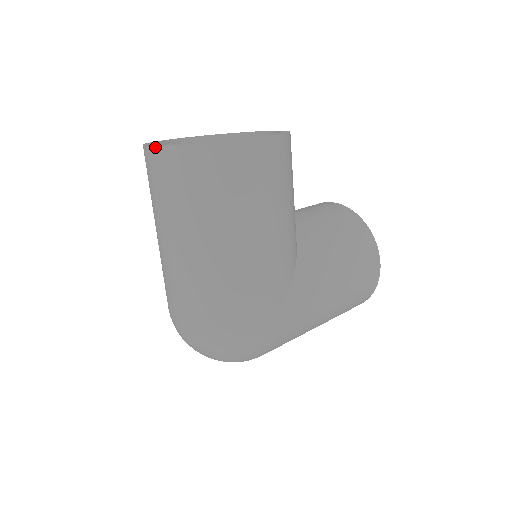
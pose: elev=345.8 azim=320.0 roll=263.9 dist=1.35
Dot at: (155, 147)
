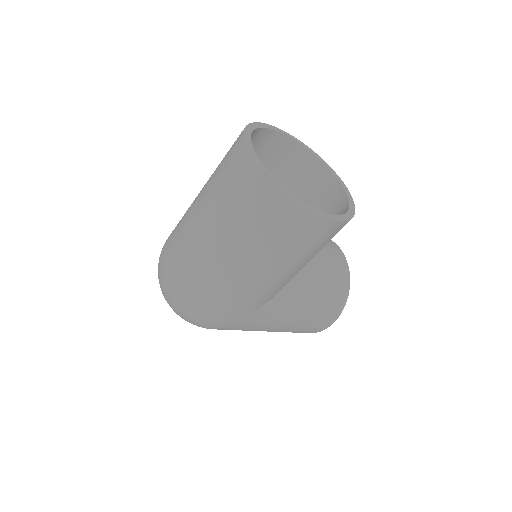
Dot at: (250, 154)
